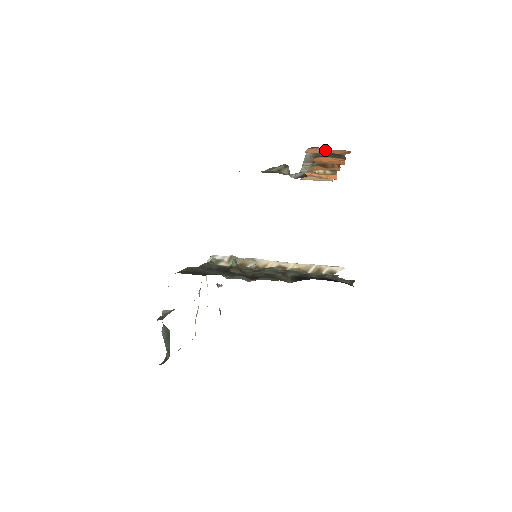
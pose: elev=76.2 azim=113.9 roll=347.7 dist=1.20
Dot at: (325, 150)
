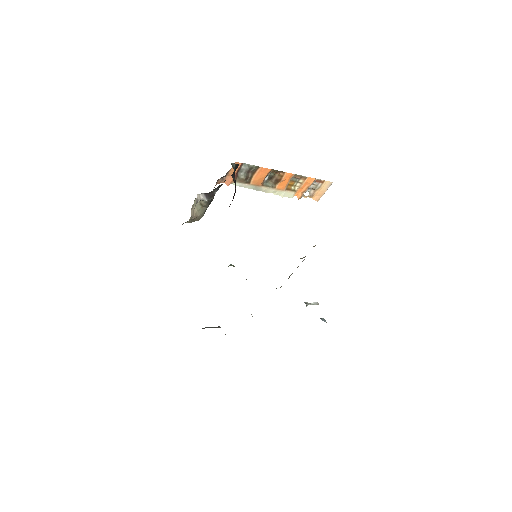
Dot at: (230, 175)
